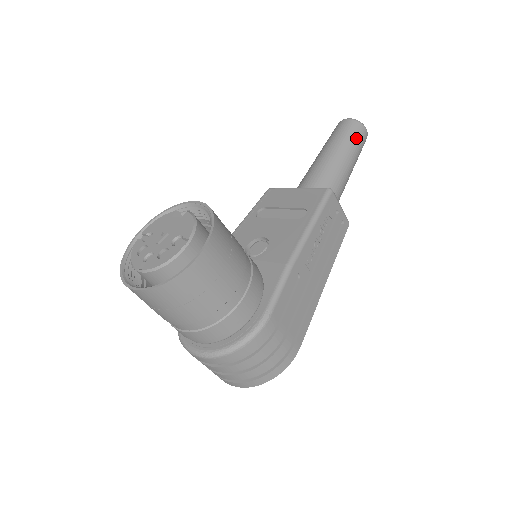
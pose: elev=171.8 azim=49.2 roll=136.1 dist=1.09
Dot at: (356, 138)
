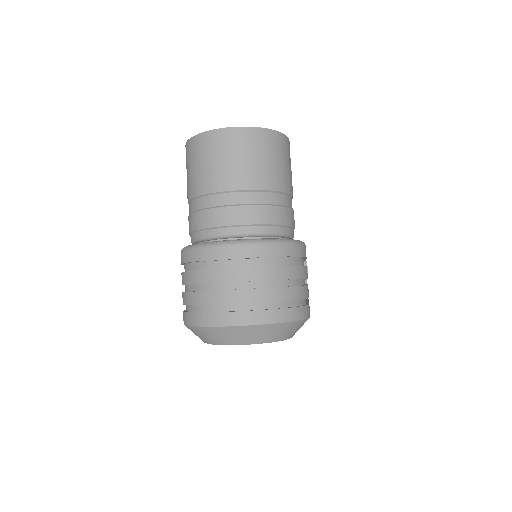
Dot at: occluded
